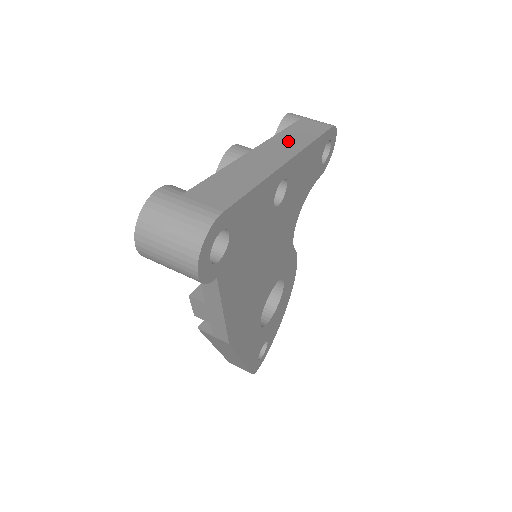
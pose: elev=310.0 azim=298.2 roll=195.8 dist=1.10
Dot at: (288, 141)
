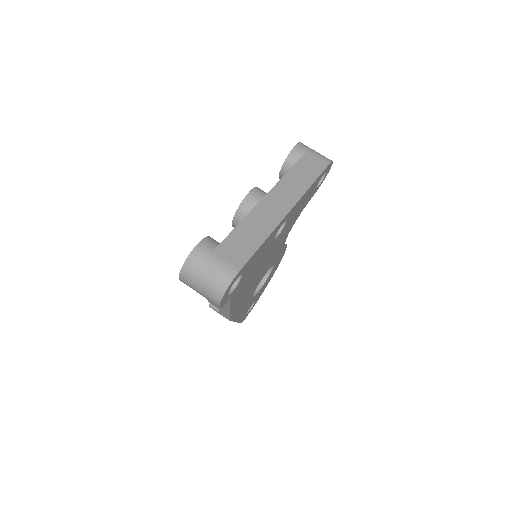
Dot at: (292, 185)
